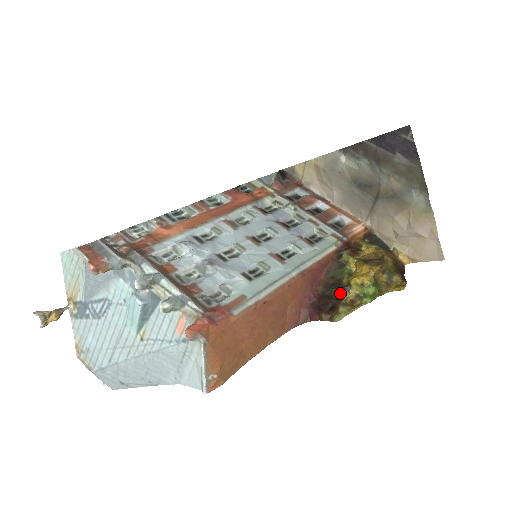
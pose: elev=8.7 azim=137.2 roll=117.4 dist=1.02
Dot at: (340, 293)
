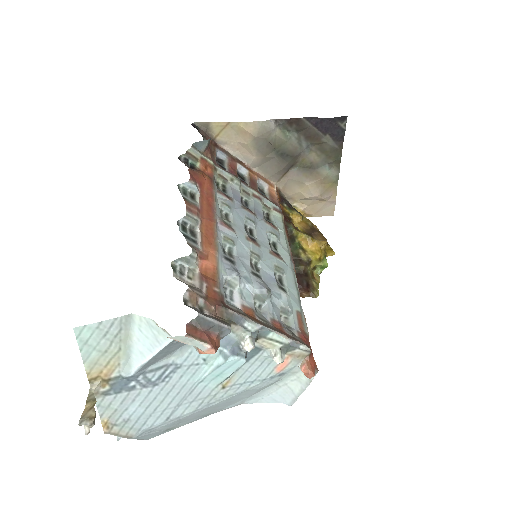
Dot at: (307, 270)
